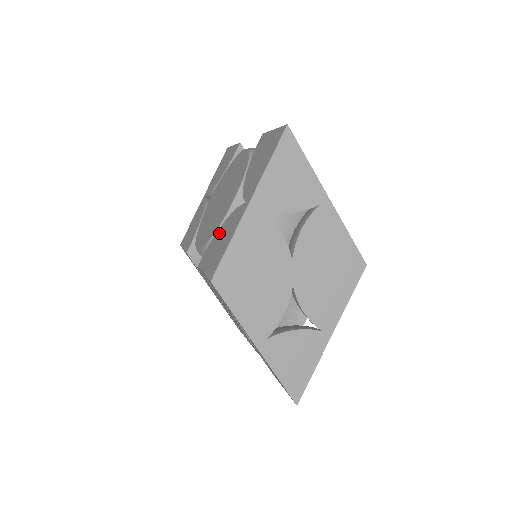
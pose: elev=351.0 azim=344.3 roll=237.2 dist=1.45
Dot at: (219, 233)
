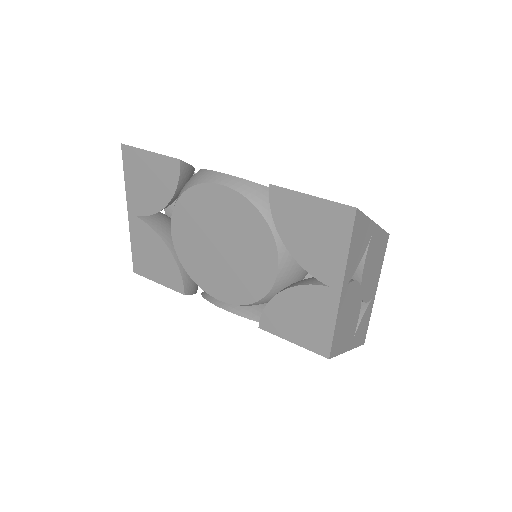
Dot at: (283, 304)
